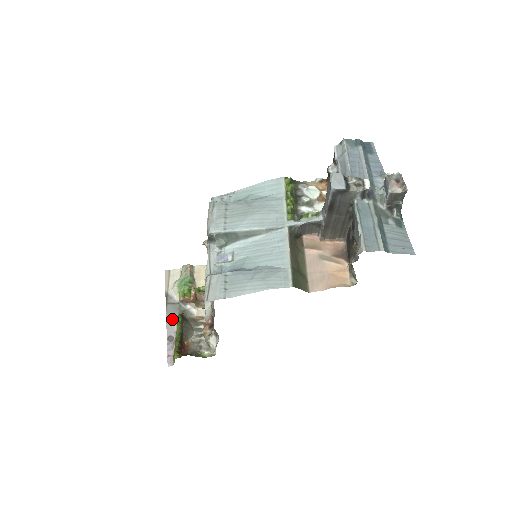
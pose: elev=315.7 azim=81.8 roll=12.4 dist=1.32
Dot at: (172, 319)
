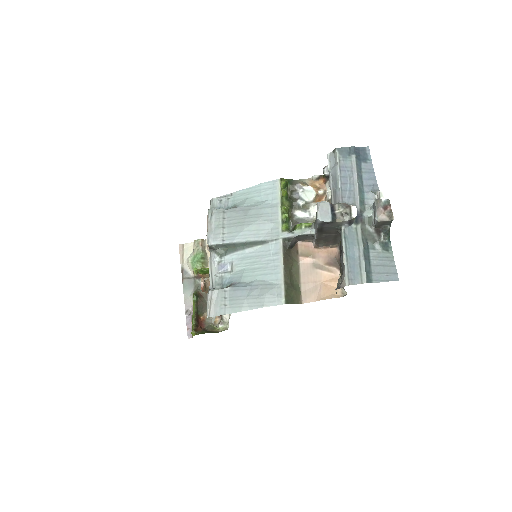
Dot at: (189, 294)
